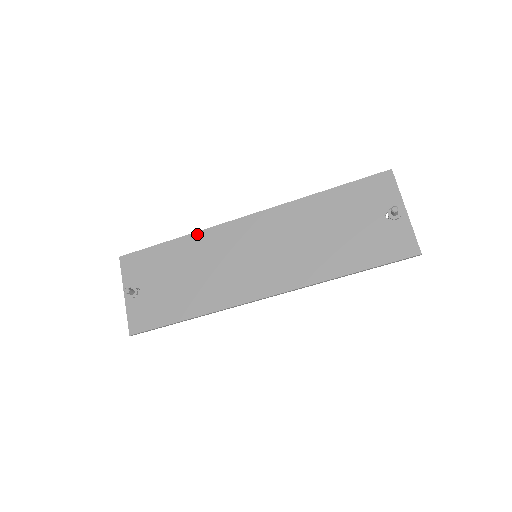
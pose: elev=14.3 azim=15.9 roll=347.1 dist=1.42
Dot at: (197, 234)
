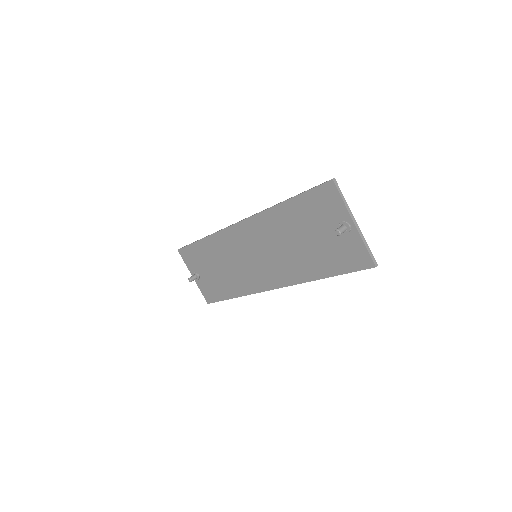
Dot at: (212, 236)
